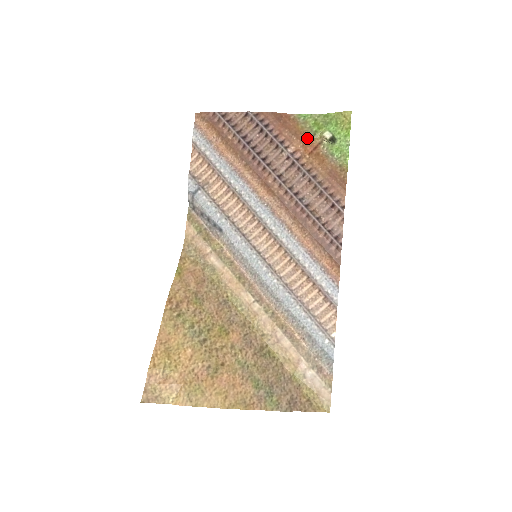
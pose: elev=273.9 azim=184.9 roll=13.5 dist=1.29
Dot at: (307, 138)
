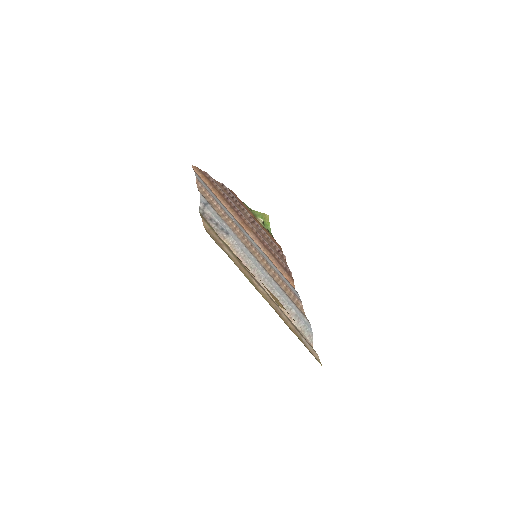
Dot at: (253, 215)
